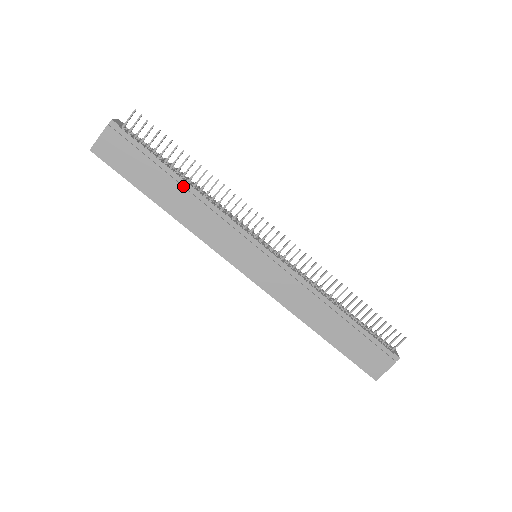
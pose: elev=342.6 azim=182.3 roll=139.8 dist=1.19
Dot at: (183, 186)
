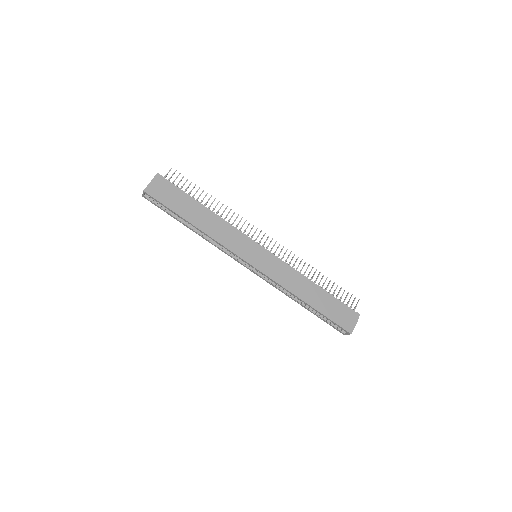
Dot at: (206, 210)
